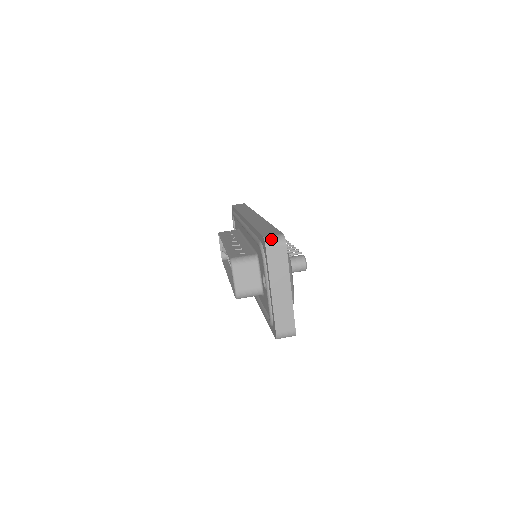
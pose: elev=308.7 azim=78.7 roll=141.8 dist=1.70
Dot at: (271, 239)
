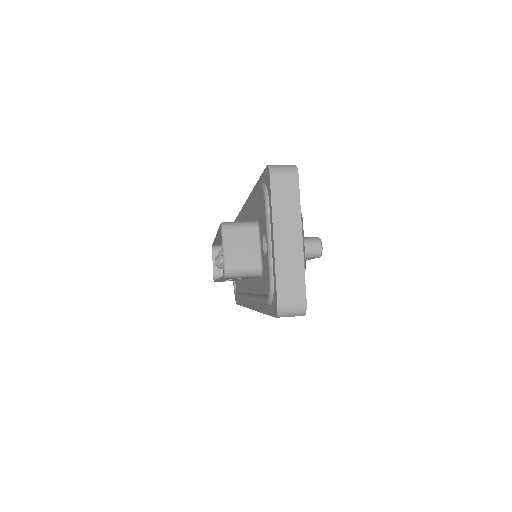
Dot at: (278, 166)
